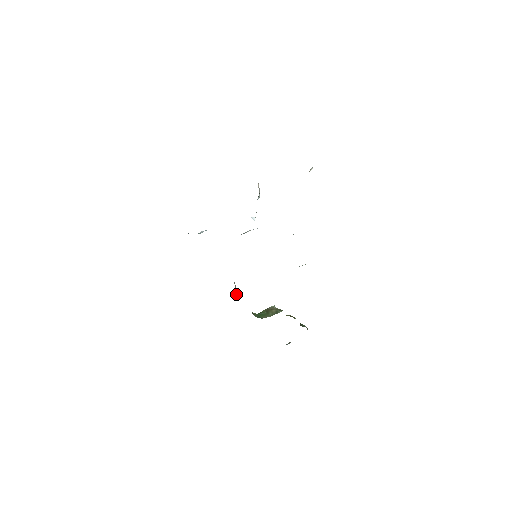
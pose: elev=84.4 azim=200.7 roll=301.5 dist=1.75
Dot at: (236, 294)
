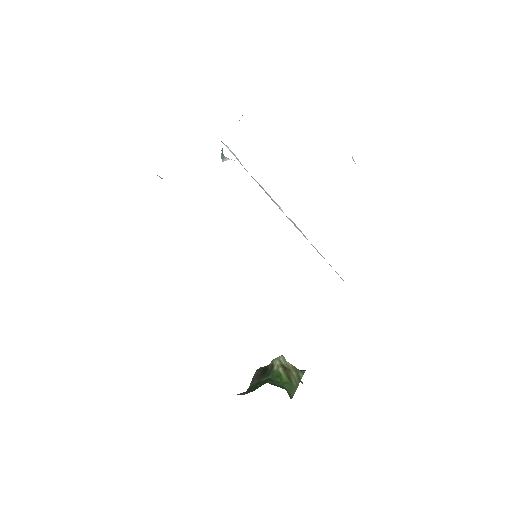
Dot at: occluded
